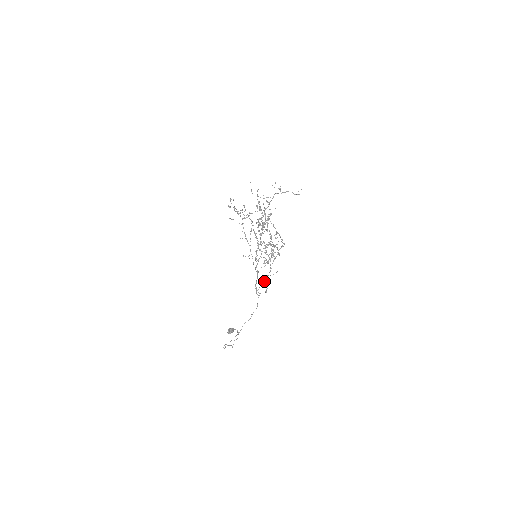
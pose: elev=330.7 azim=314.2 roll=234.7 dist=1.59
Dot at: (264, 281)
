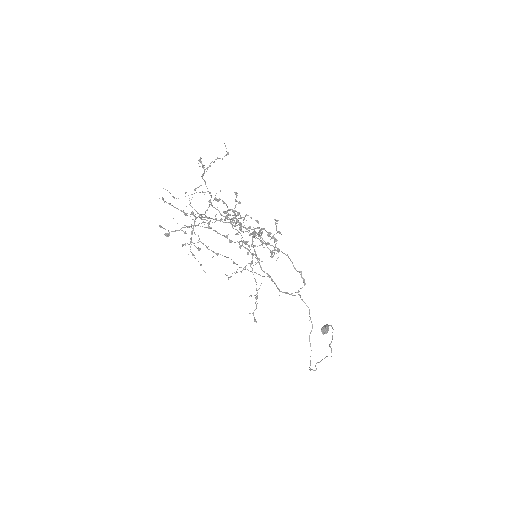
Dot at: occluded
